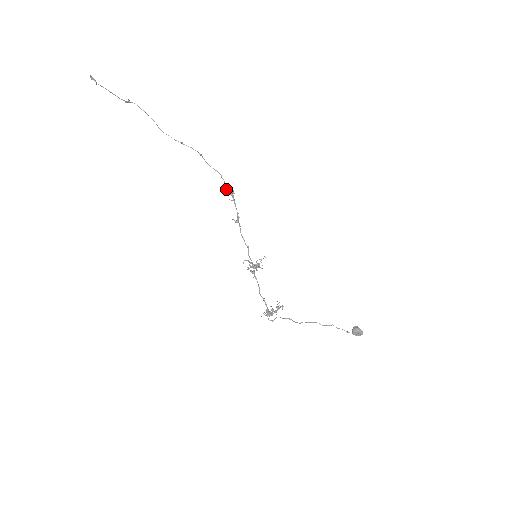
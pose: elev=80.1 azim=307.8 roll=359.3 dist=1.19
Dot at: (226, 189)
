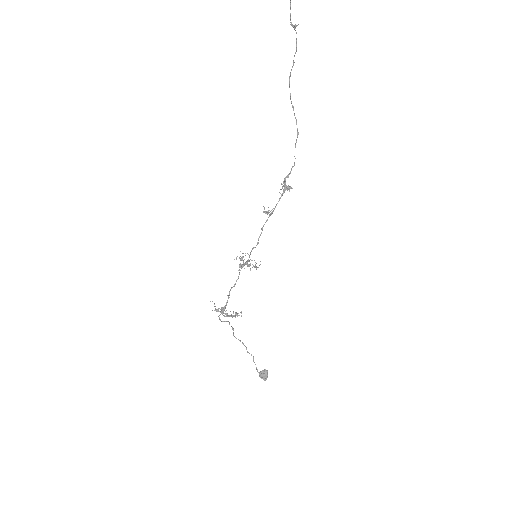
Dot at: (285, 179)
